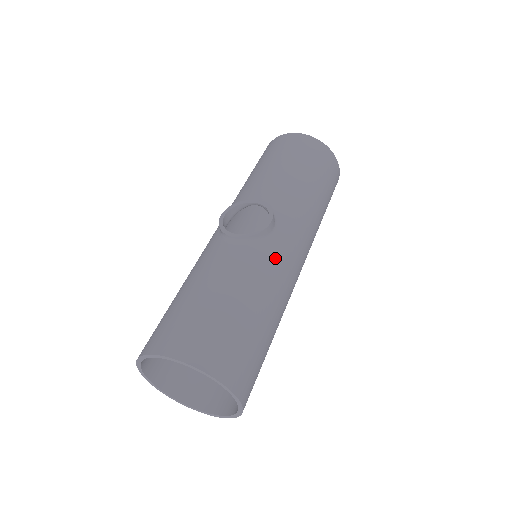
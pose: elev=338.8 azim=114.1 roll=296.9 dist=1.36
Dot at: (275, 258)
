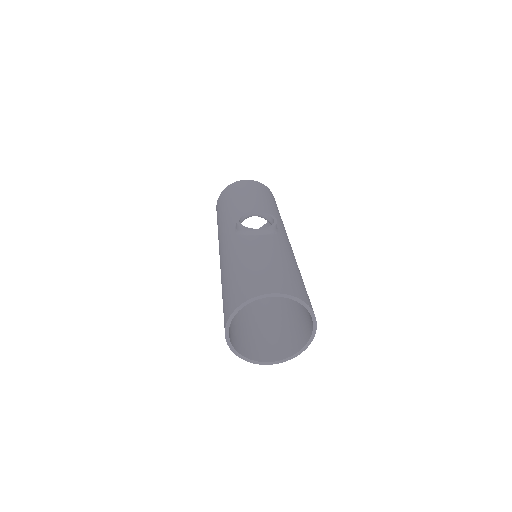
Dot at: (287, 243)
